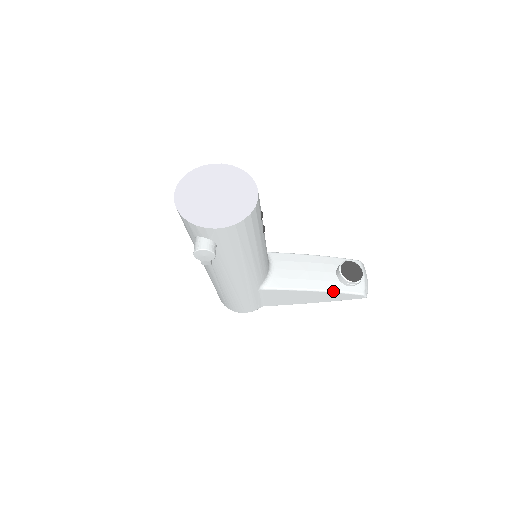
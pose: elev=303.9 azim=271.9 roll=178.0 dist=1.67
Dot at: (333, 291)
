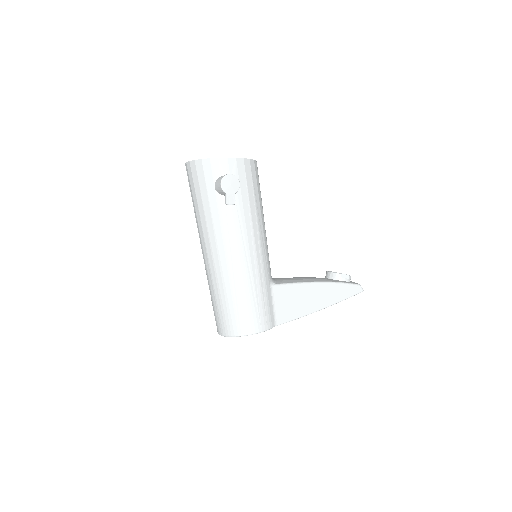
Dot at: (335, 282)
